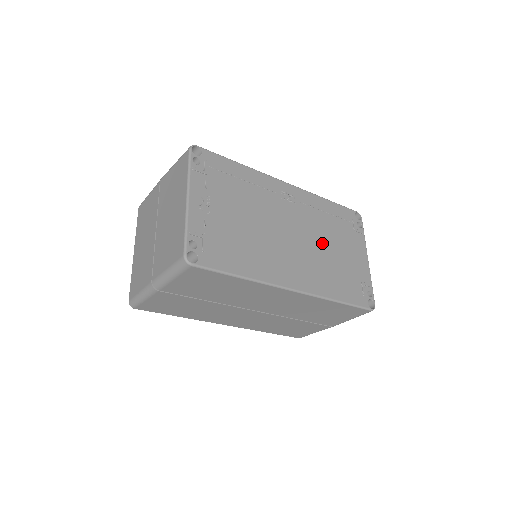
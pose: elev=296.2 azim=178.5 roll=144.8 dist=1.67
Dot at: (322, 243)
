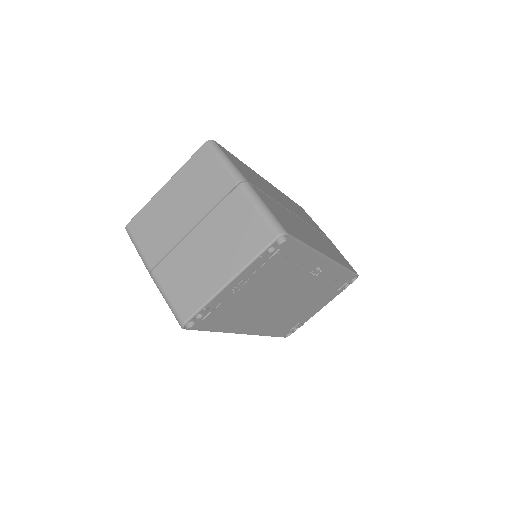
Dot at: (302, 302)
